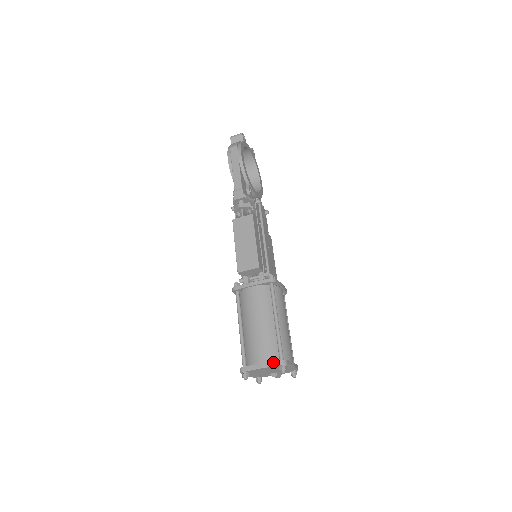
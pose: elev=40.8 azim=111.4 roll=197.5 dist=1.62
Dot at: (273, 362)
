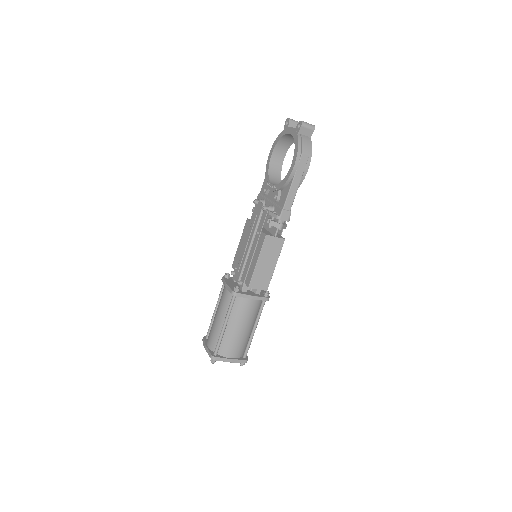
Dot at: (241, 360)
